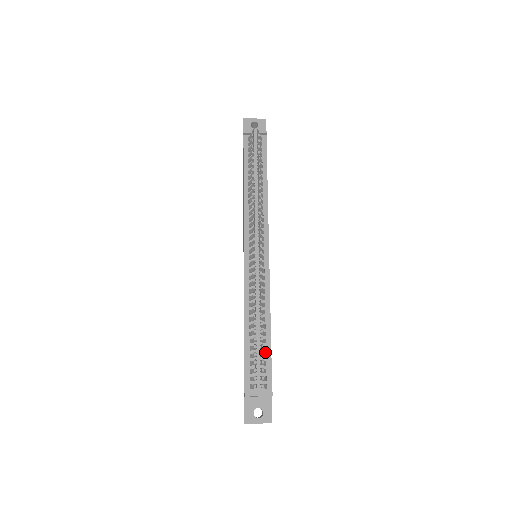
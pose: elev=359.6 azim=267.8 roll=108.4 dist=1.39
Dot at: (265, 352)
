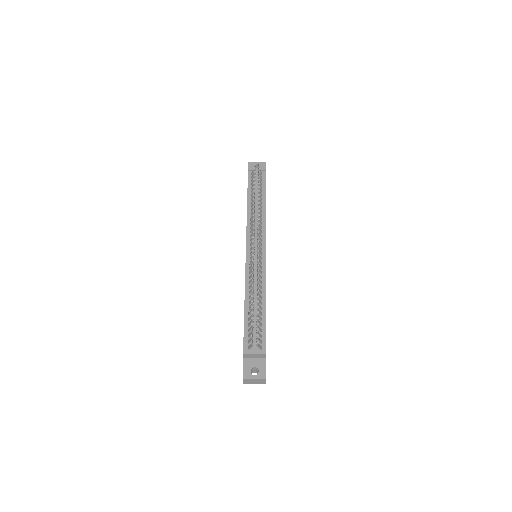
Dot at: (261, 322)
